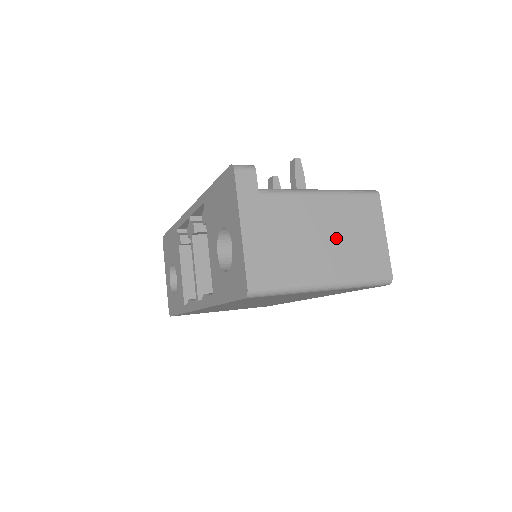
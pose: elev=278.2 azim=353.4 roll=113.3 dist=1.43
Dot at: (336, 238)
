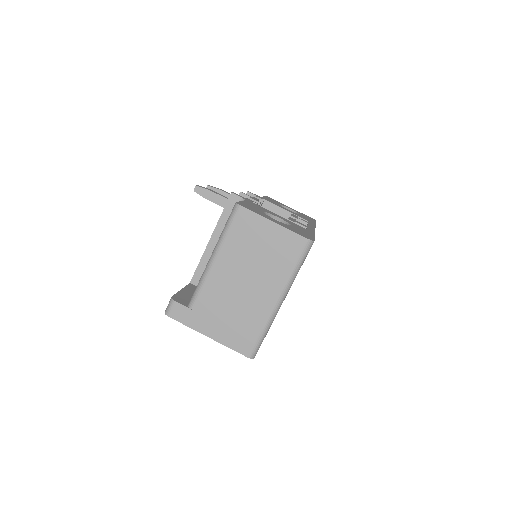
Dot at: (252, 270)
